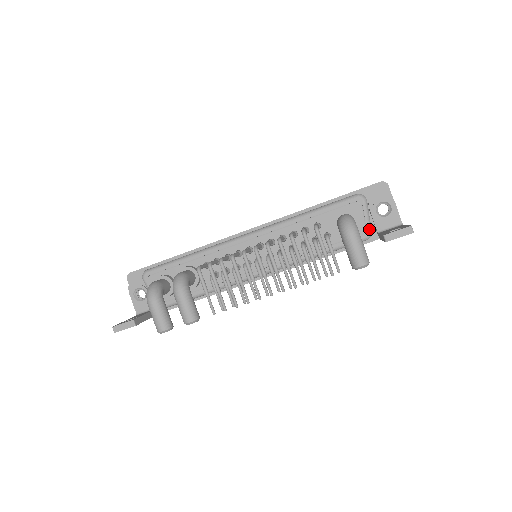
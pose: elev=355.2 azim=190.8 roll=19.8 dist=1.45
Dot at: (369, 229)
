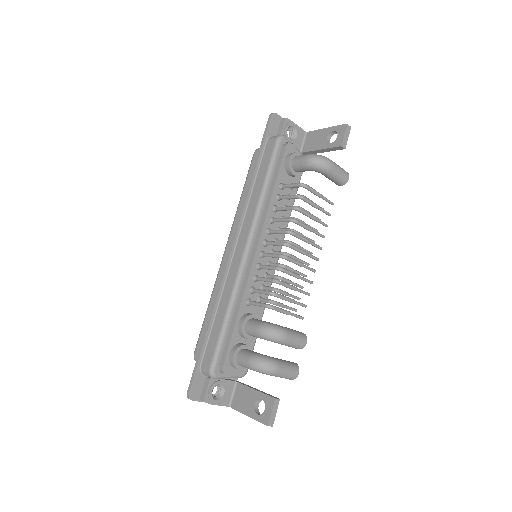
Dot at: occluded
